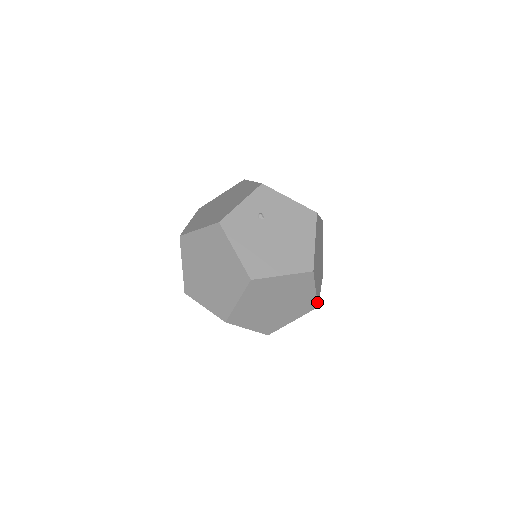
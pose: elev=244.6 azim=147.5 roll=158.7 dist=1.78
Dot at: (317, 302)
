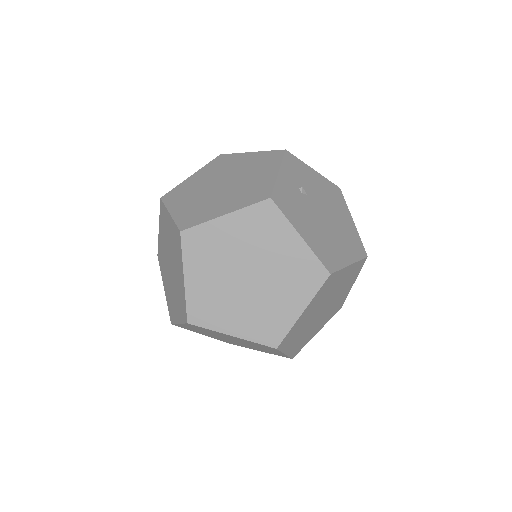
Dot at: (344, 301)
